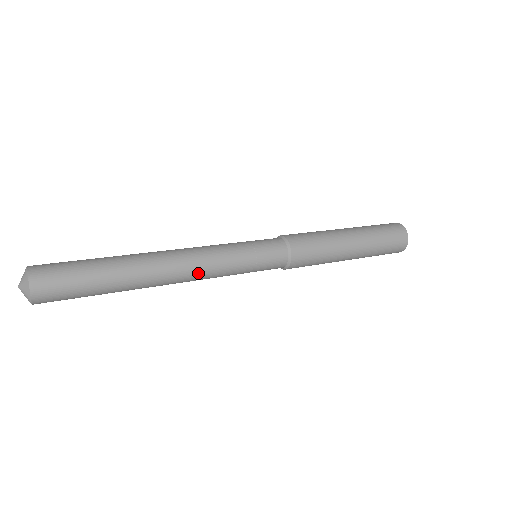
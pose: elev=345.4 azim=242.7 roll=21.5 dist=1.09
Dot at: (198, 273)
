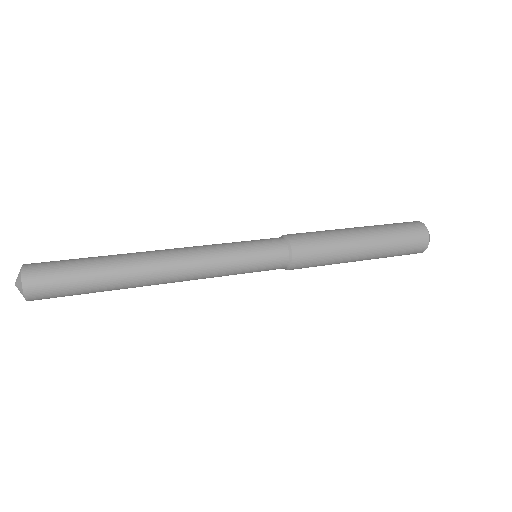
Dot at: occluded
